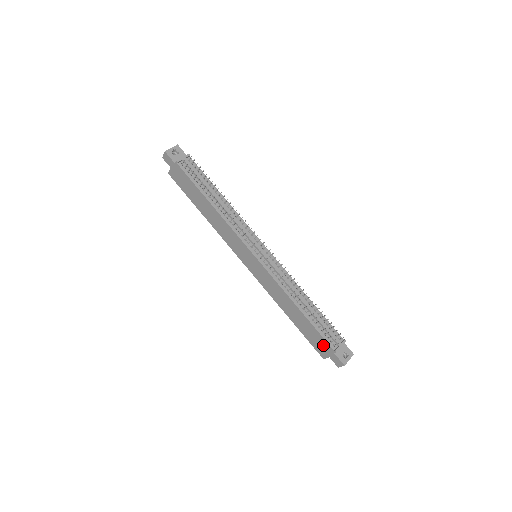
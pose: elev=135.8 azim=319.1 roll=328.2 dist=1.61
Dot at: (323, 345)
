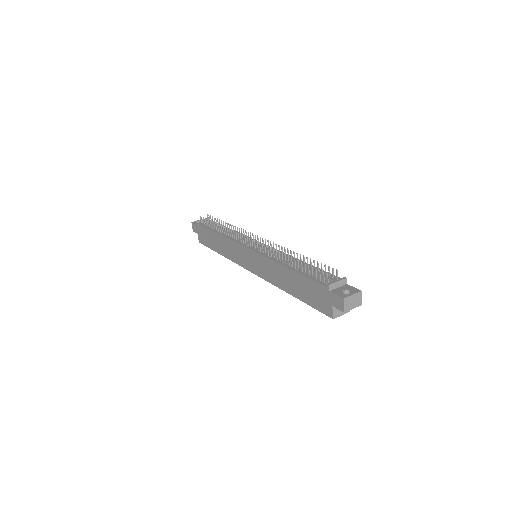
Dot at: (320, 293)
